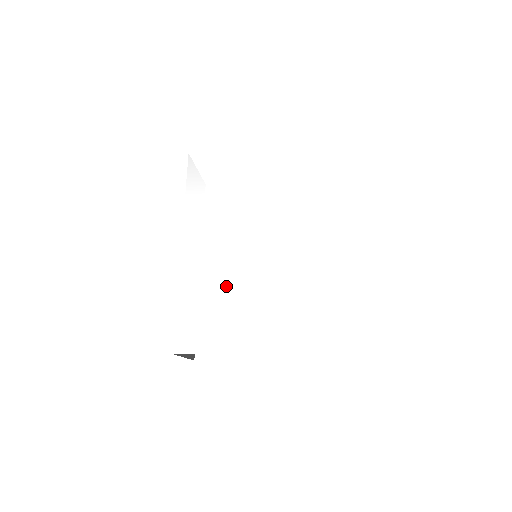
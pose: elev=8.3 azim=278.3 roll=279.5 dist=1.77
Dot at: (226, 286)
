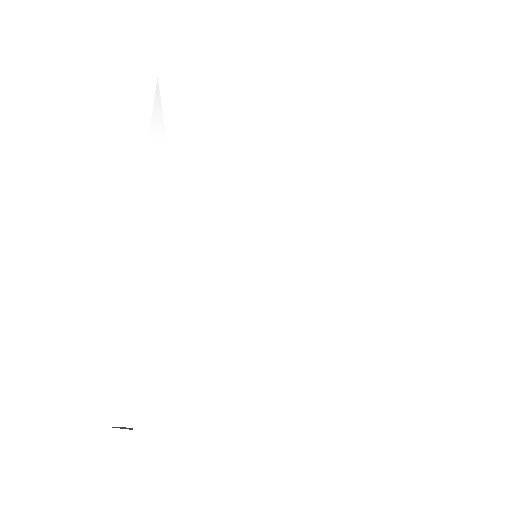
Dot at: (217, 299)
